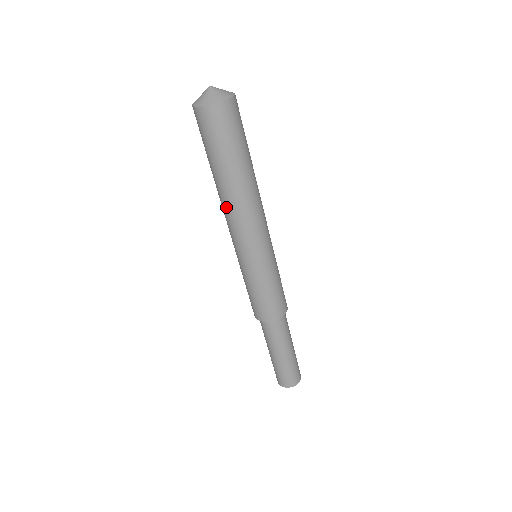
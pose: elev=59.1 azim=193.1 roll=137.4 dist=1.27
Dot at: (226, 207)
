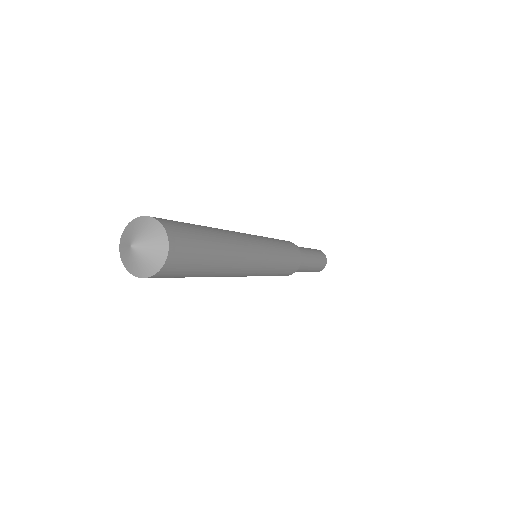
Dot at: occluded
